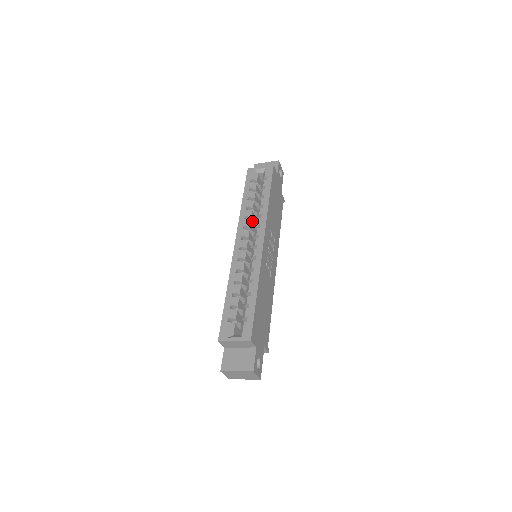
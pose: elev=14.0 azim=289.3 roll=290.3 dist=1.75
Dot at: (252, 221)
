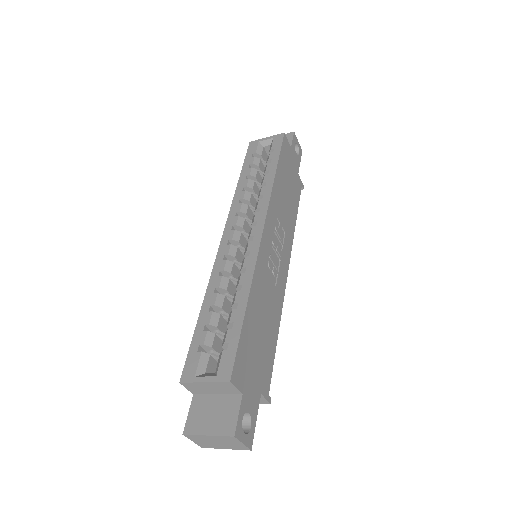
Dot at: (251, 206)
